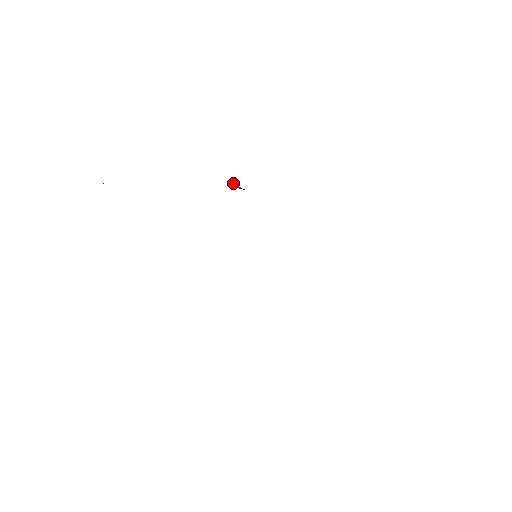
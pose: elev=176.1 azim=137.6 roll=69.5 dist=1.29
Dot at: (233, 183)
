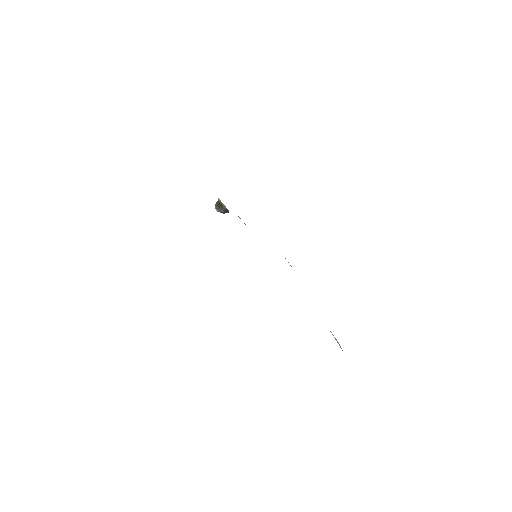
Dot at: (217, 203)
